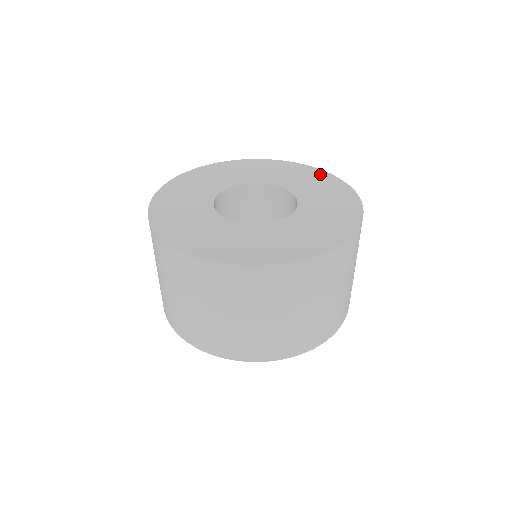
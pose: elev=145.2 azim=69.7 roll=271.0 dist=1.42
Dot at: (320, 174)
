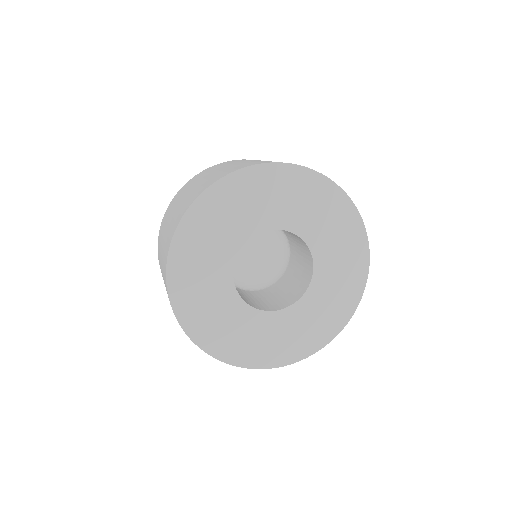
Dot at: (286, 174)
